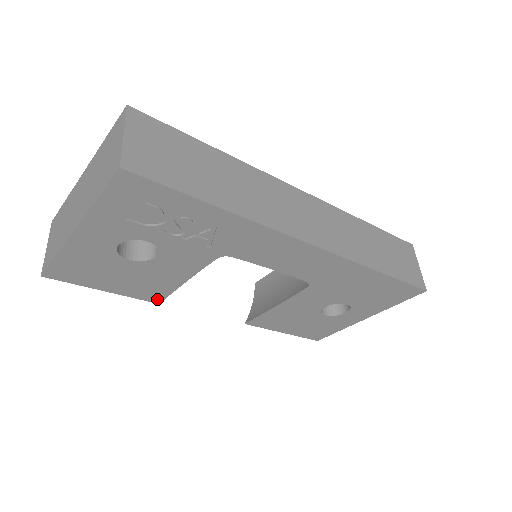
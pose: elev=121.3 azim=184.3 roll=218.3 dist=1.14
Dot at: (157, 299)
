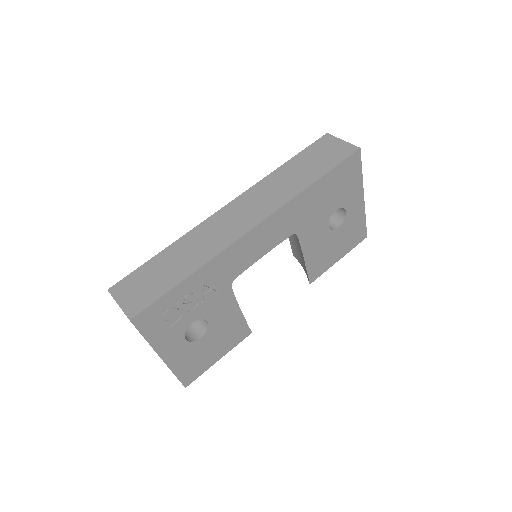
Dot at: (247, 332)
